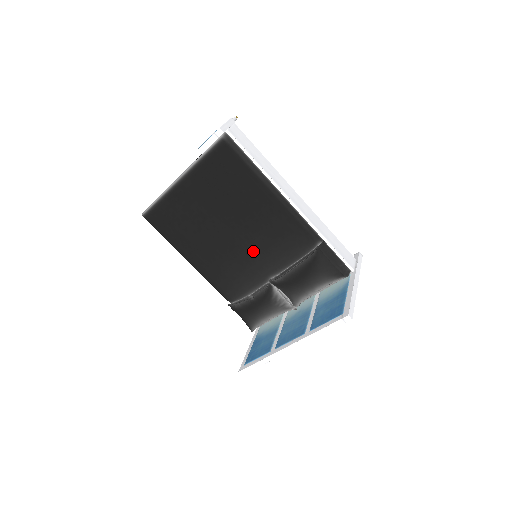
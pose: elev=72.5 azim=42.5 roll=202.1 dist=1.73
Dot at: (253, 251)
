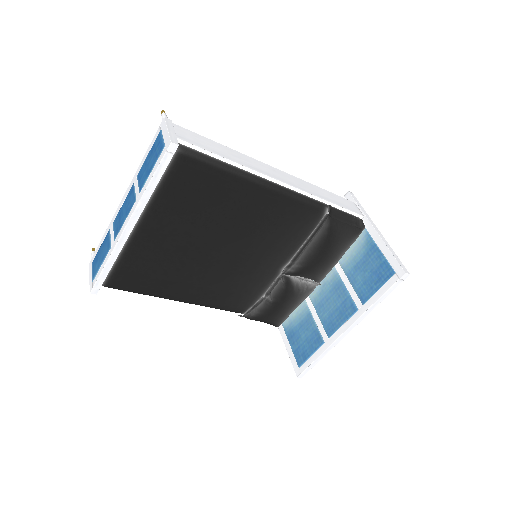
Dot at: (254, 254)
